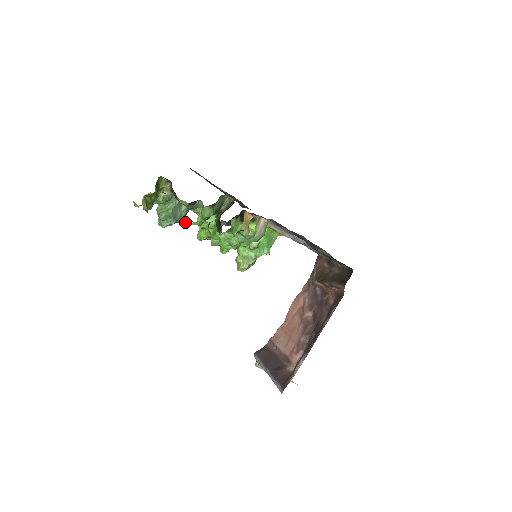
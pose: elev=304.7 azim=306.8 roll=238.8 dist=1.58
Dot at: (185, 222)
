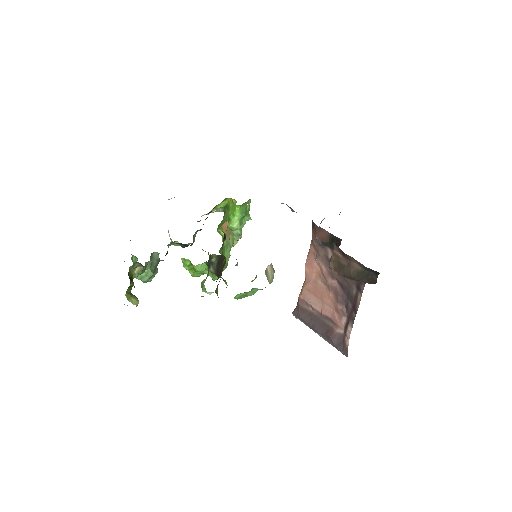
Dot at: occluded
